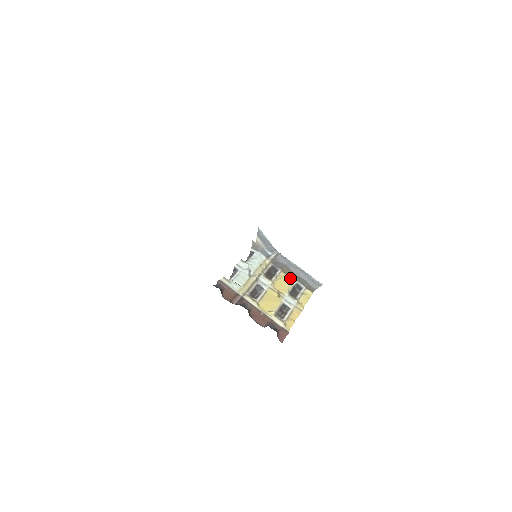
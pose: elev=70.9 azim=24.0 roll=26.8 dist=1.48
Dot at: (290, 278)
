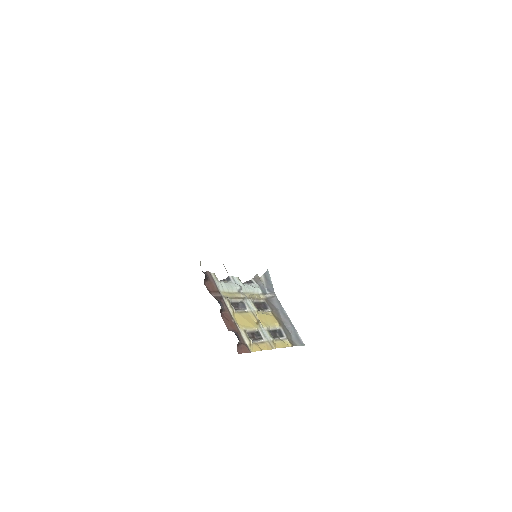
Dot at: (276, 321)
